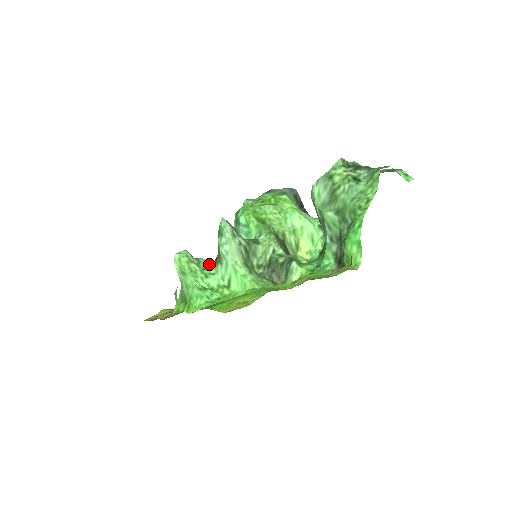
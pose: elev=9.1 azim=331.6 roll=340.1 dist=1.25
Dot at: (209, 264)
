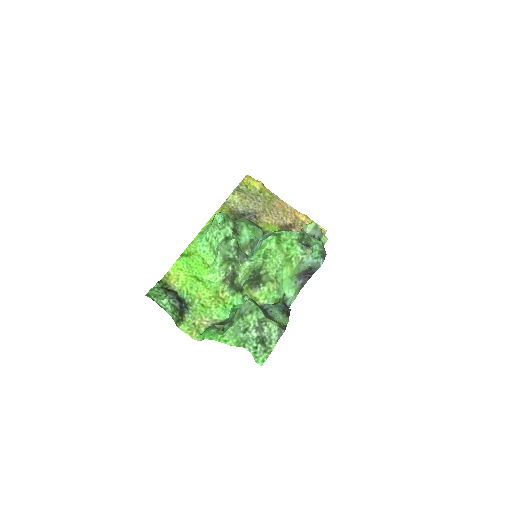
Dot at: (227, 234)
